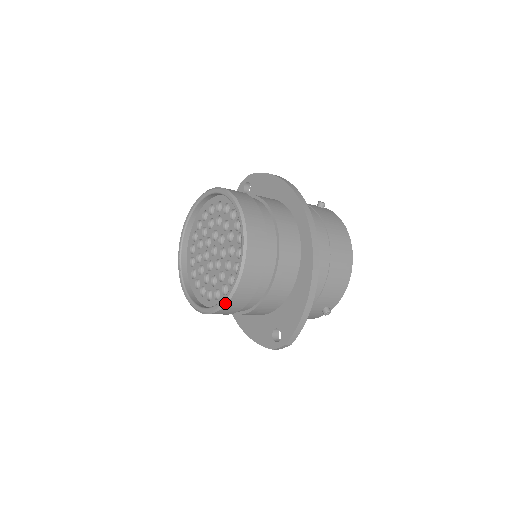
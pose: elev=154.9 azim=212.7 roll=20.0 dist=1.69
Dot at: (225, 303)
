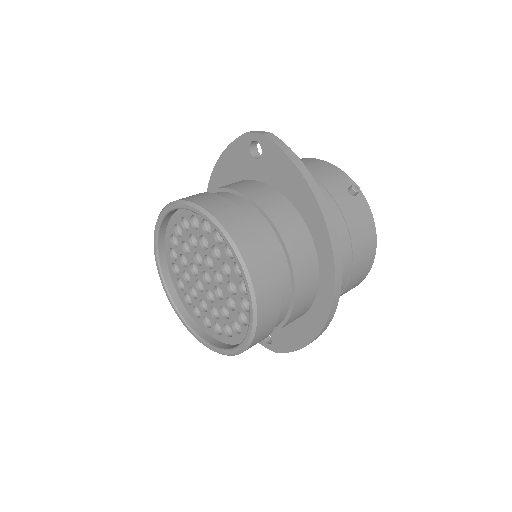
Dot at: occluded
